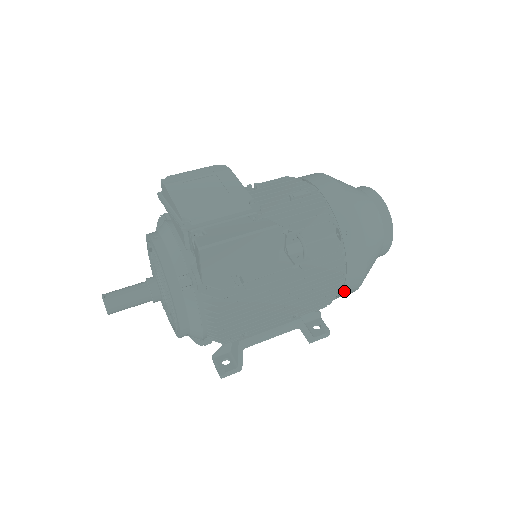
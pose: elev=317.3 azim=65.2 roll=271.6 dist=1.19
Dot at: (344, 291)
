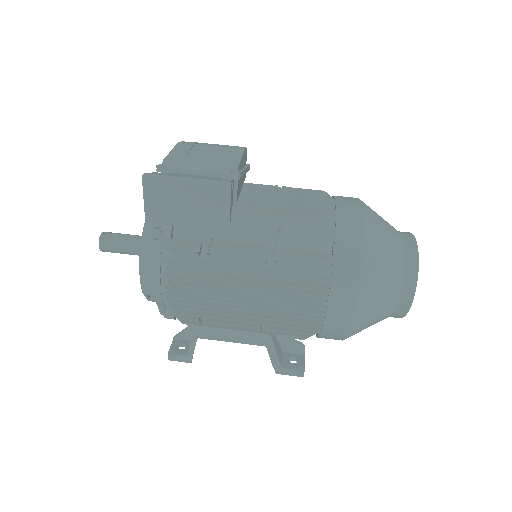
Dot at: (327, 324)
